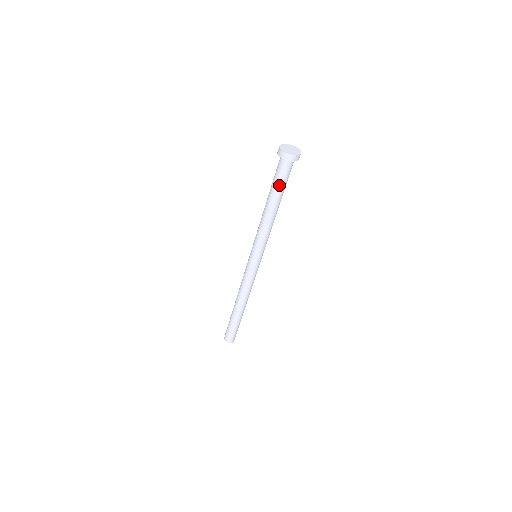
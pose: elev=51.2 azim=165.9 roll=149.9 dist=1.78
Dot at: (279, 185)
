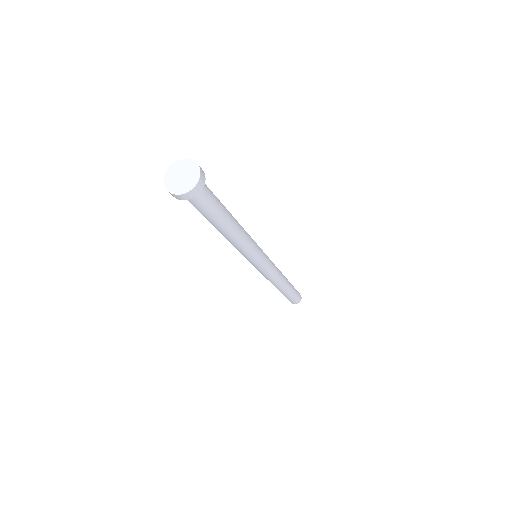
Dot at: (214, 212)
